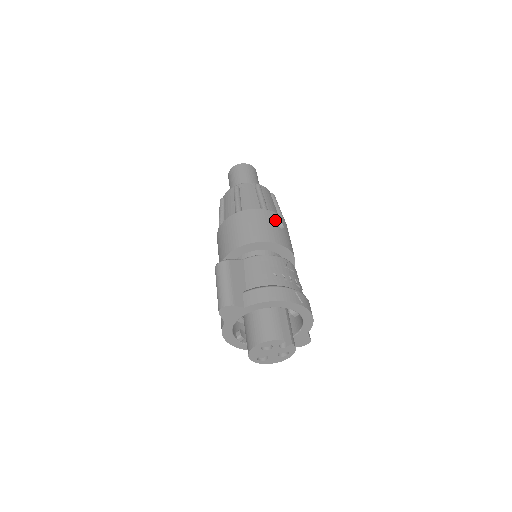
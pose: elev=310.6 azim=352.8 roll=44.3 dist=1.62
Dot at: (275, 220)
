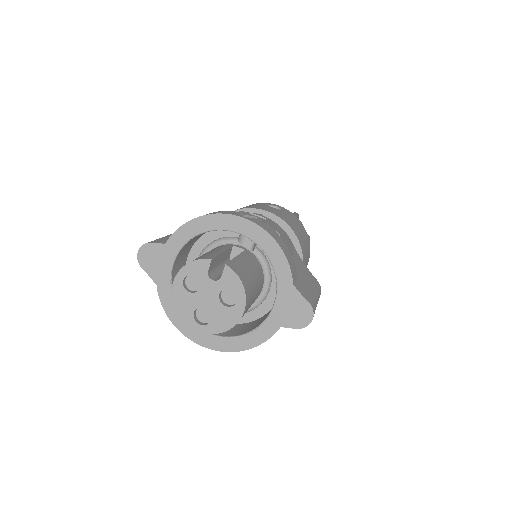
Dot at: (267, 205)
